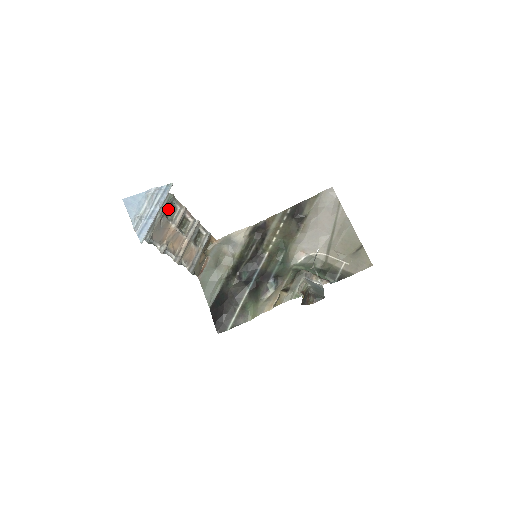
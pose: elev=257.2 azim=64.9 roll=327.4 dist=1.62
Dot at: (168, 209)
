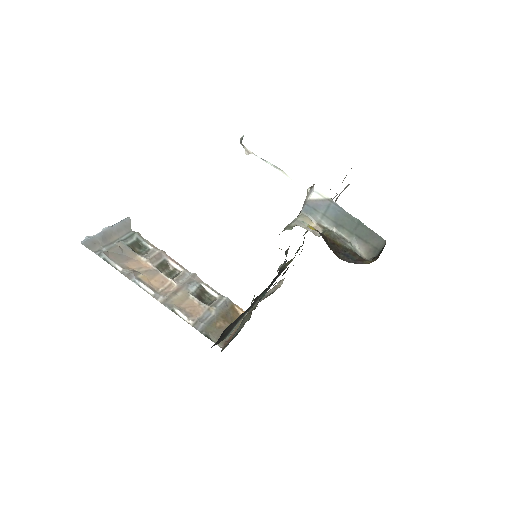
Dot at: (136, 246)
